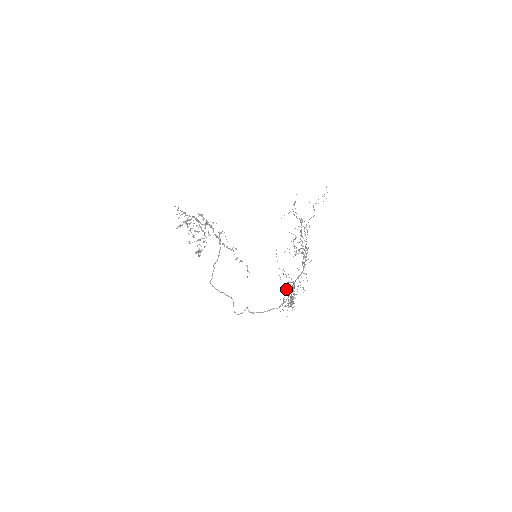
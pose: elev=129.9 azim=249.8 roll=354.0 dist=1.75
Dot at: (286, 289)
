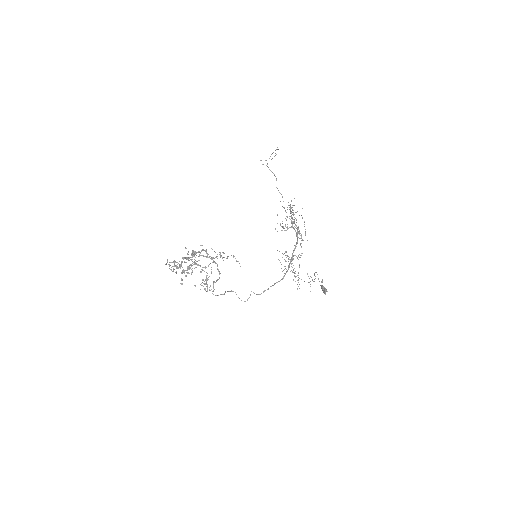
Dot at: occluded
